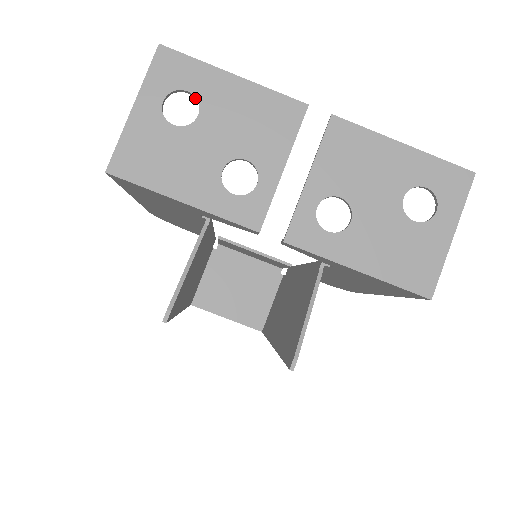
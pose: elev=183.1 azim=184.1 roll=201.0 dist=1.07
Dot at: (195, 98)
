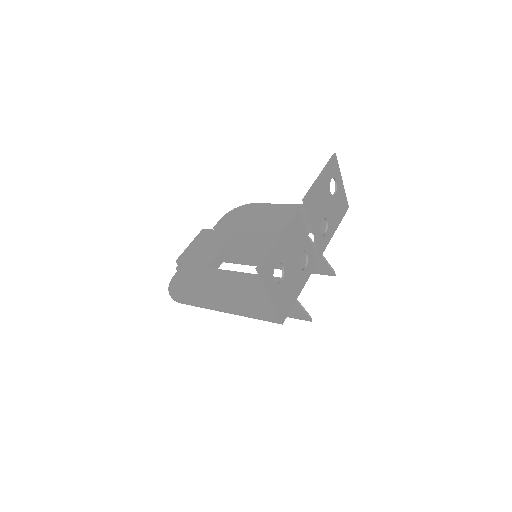
Dot at: (277, 263)
